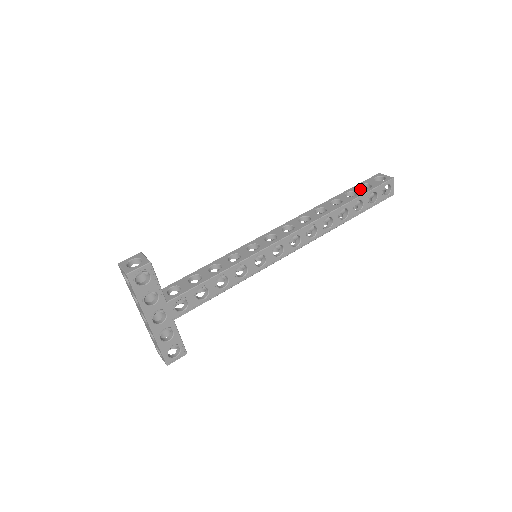
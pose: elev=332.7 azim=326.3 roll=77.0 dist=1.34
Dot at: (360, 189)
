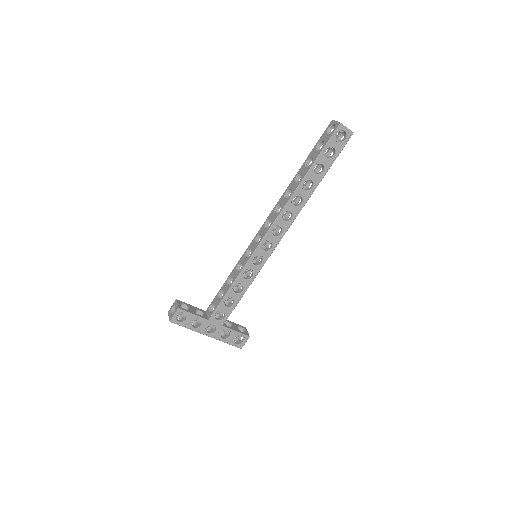
Dot at: (315, 152)
